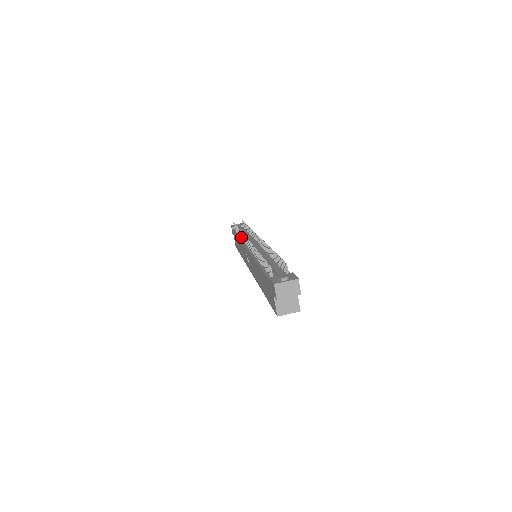
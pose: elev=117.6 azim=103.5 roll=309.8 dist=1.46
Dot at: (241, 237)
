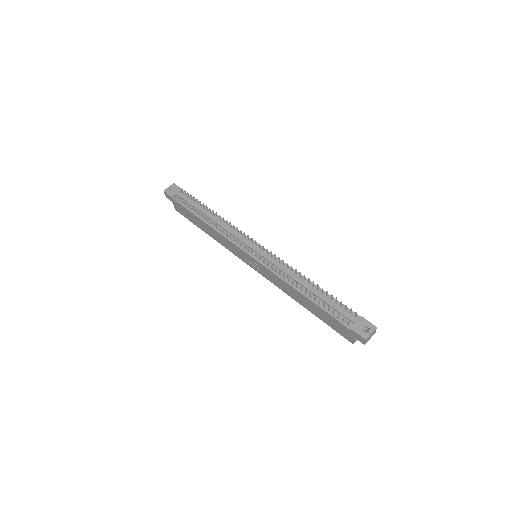
Dot at: (217, 228)
